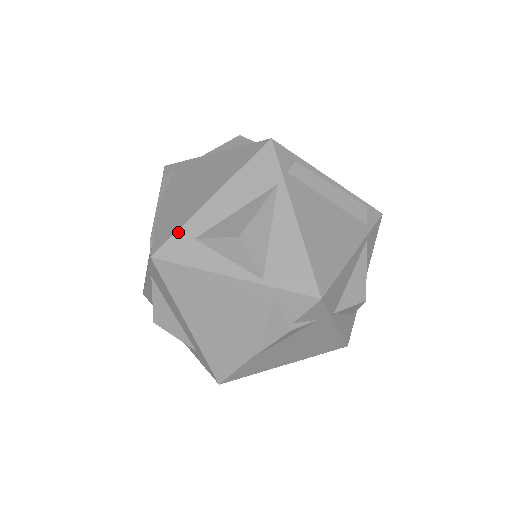
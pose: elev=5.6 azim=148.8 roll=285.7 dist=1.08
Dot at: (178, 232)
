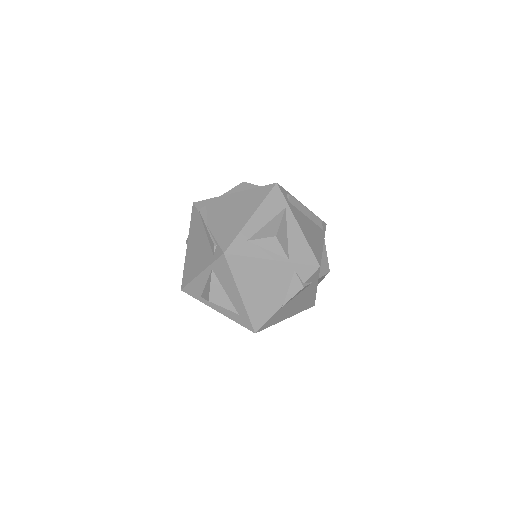
Dot at: (237, 238)
